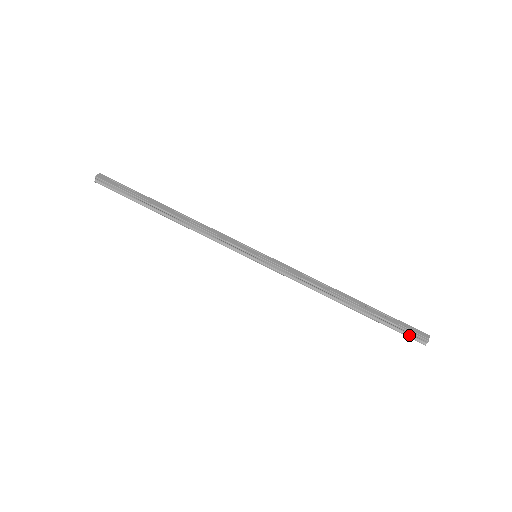
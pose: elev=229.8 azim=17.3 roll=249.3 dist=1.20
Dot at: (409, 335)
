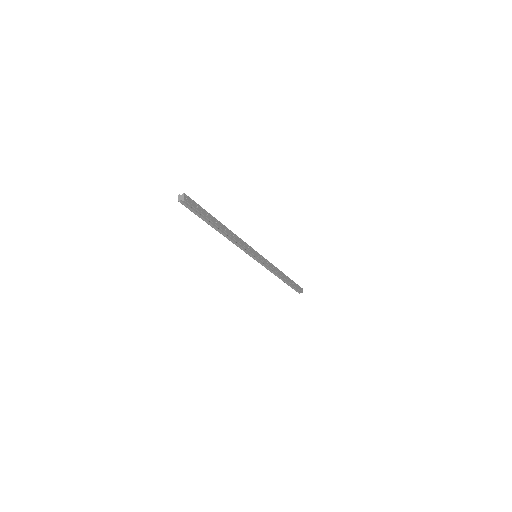
Dot at: (297, 290)
